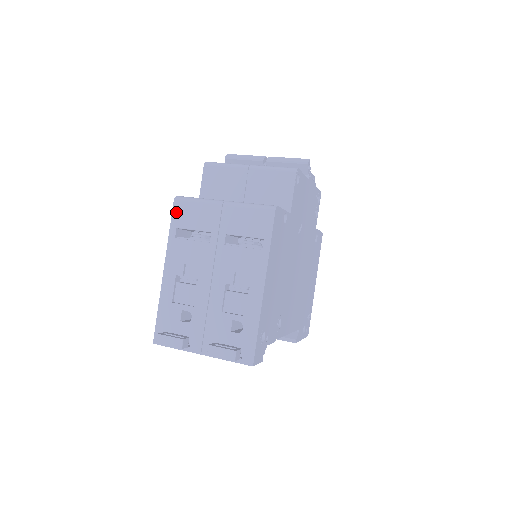
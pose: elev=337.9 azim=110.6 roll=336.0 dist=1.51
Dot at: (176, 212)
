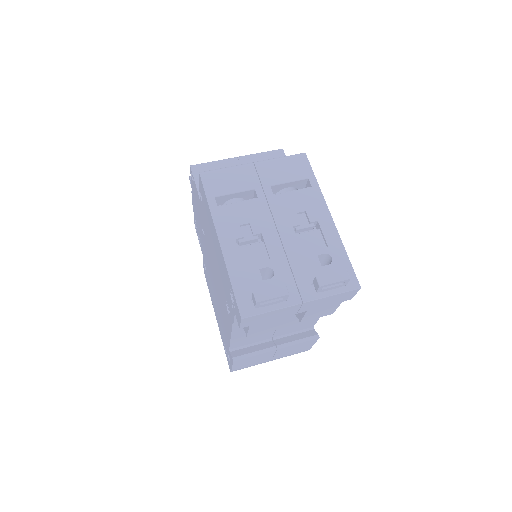
Dot at: (207, 184)
